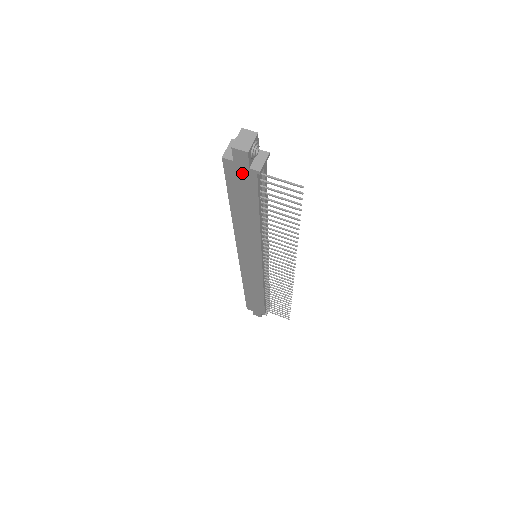
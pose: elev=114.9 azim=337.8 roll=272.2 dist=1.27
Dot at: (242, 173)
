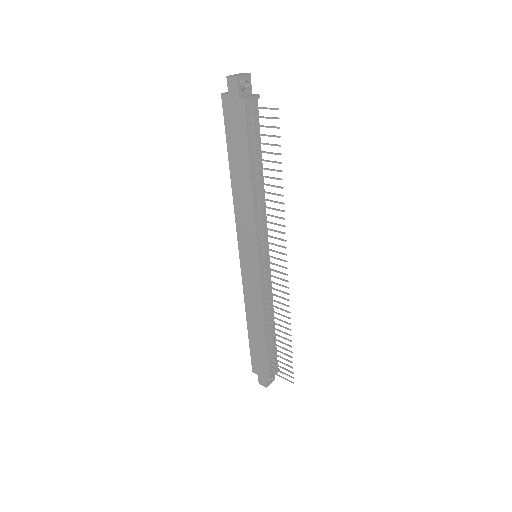
Dot at: (235, 107)
